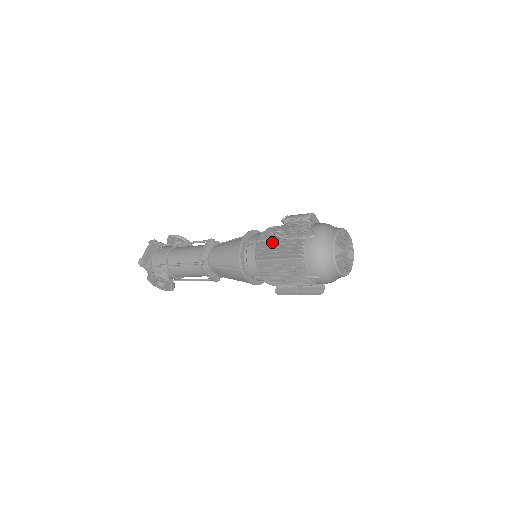
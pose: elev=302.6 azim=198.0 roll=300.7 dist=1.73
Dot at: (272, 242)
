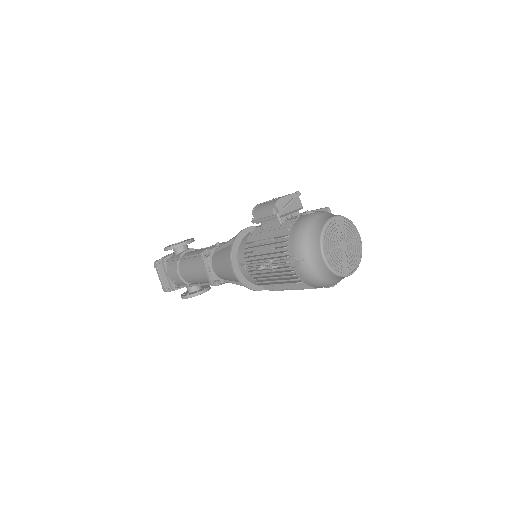
Dot at: occluded
